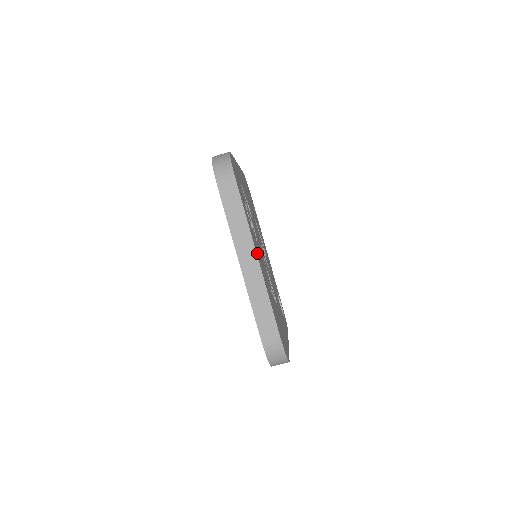
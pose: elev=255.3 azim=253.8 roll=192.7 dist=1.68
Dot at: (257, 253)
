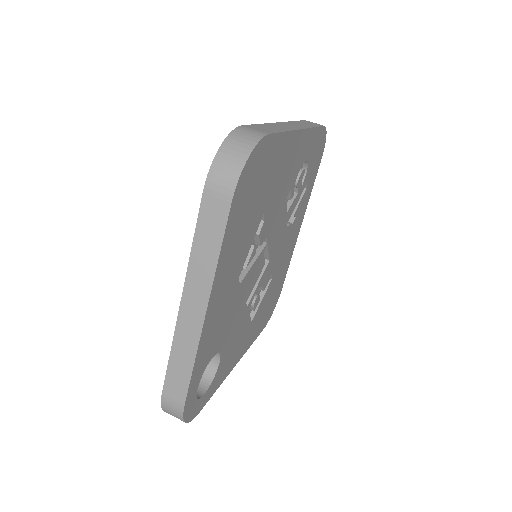
Dot at: (300, 143)
